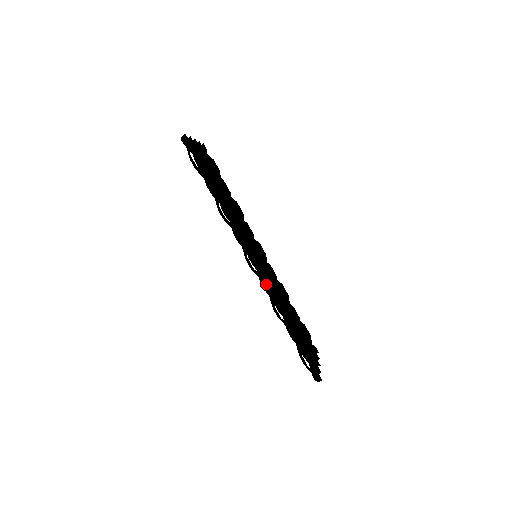
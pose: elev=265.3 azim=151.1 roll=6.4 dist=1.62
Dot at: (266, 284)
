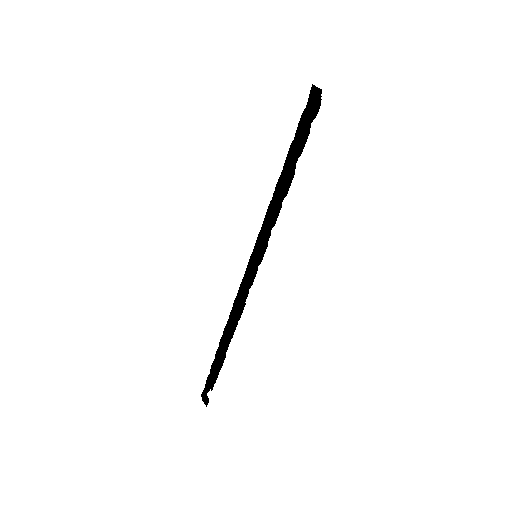
Dot at: (241, 308)
